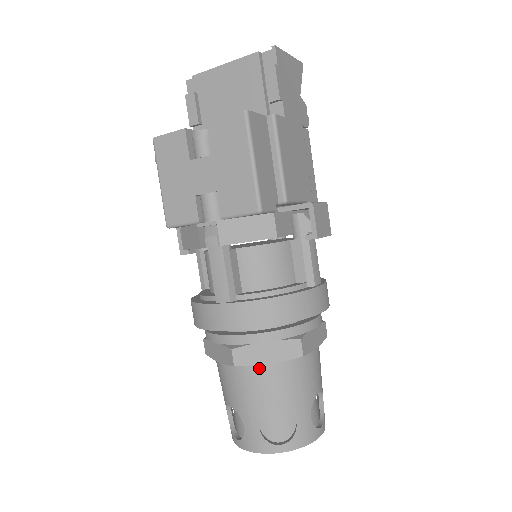
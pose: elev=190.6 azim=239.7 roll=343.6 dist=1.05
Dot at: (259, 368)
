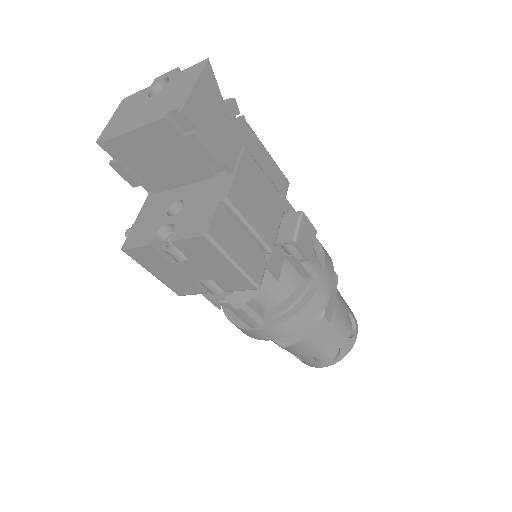
Dot at: (301, 341)
